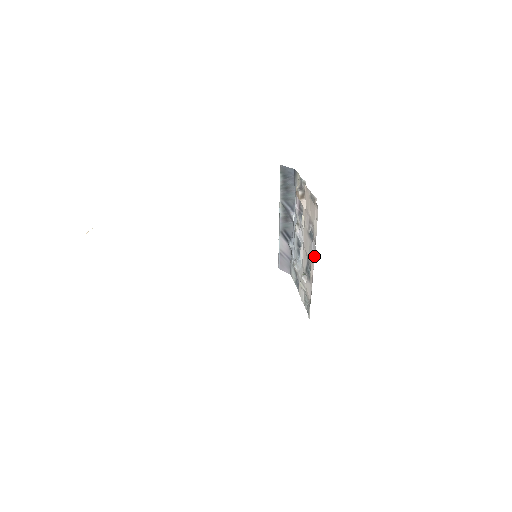
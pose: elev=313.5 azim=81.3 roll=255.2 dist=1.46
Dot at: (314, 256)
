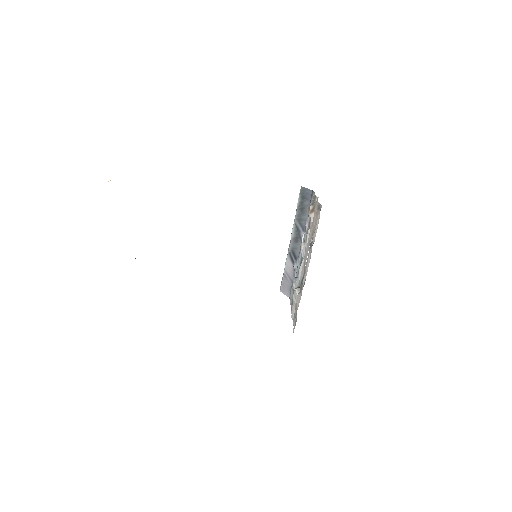
Dot at: occluded
